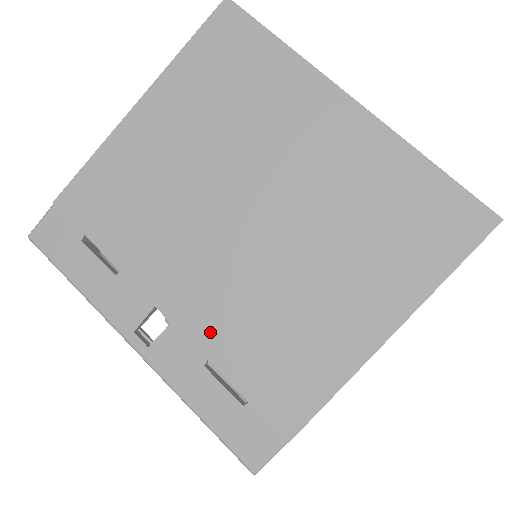
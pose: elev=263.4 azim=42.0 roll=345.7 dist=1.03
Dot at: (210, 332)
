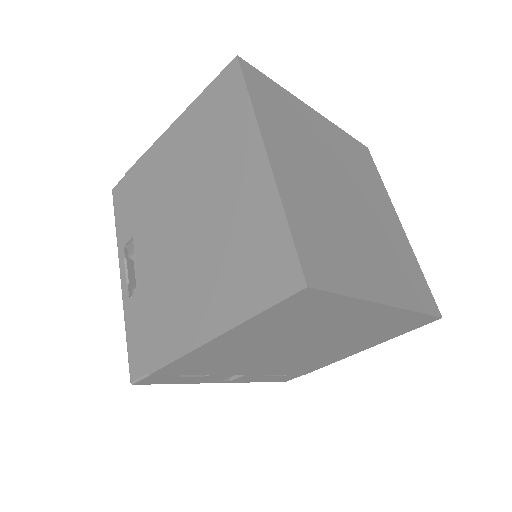
Dot at: (269, 371)
